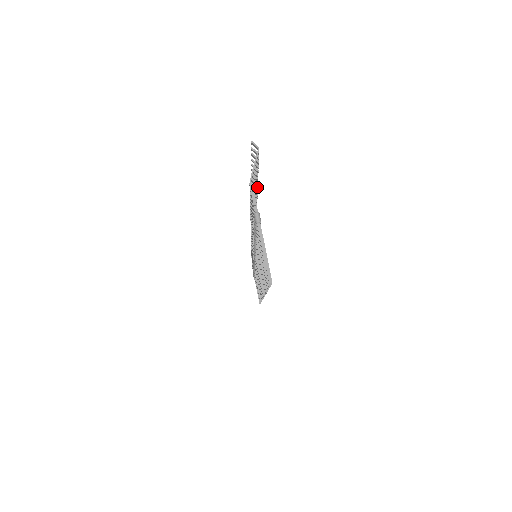
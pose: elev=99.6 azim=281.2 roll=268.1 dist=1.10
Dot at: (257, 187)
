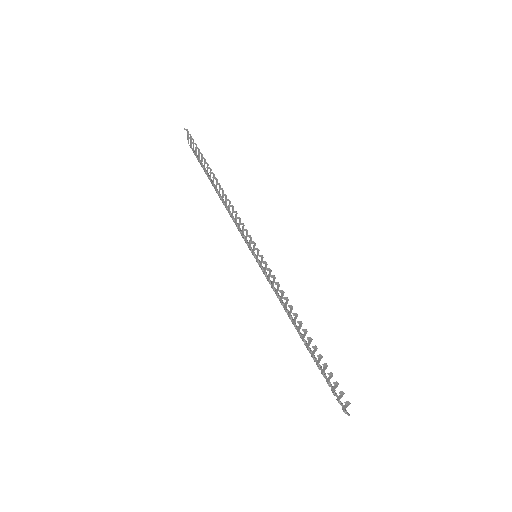
Dot at: (310, 338)
